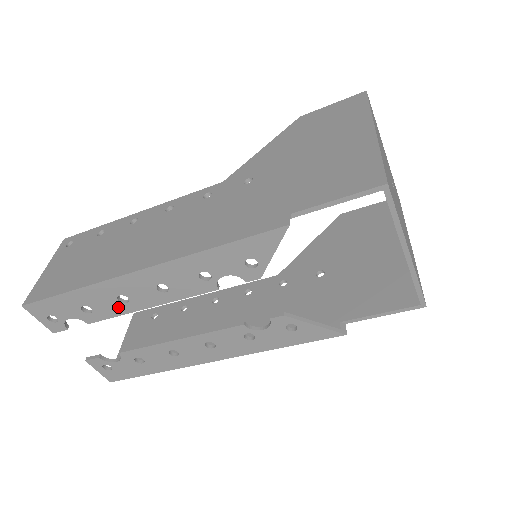
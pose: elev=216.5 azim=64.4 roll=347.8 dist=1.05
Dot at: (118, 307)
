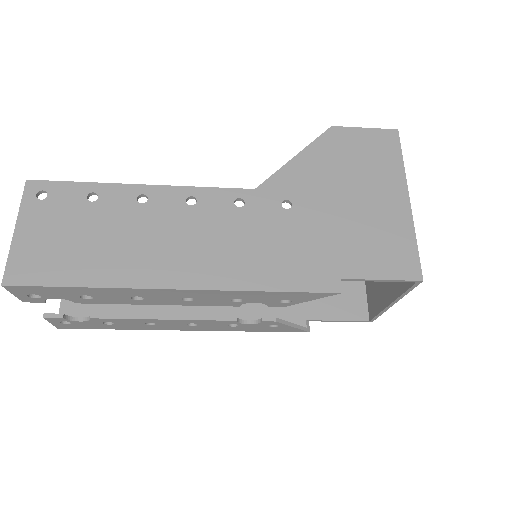
Dot at: (125, 300)
